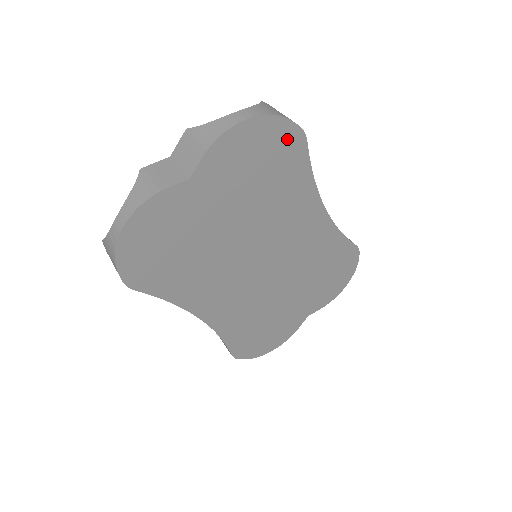
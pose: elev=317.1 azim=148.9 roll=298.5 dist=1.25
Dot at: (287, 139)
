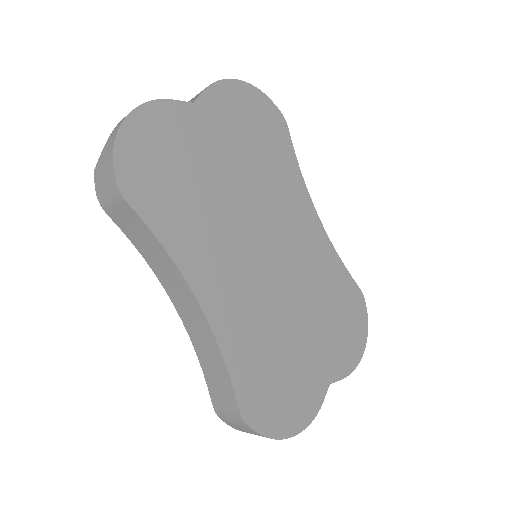
Dot at: (272, 117)
